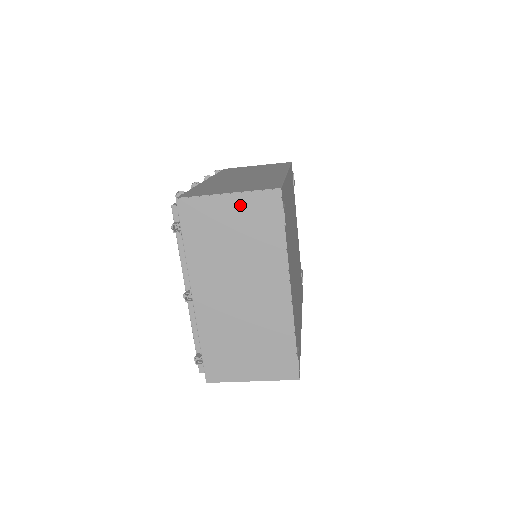
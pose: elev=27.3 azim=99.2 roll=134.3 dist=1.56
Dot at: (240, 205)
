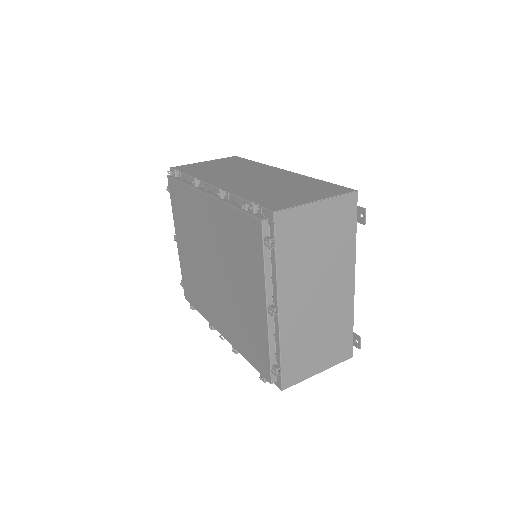
Dot at: (327, 211)
